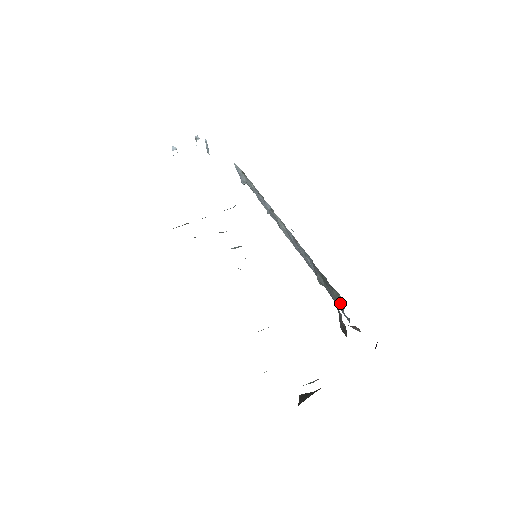
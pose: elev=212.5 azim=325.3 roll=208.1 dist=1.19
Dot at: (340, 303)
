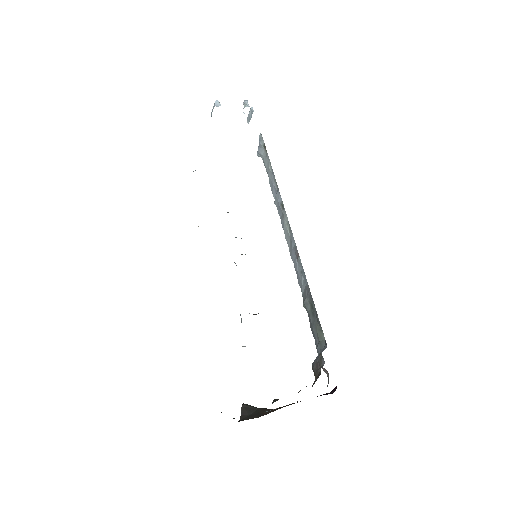
Dot at: (319, 339)
